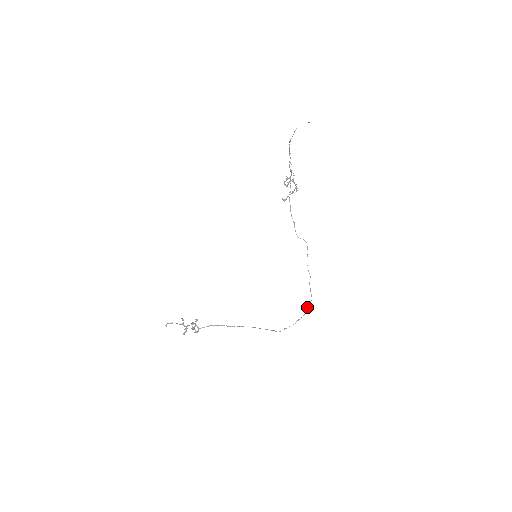
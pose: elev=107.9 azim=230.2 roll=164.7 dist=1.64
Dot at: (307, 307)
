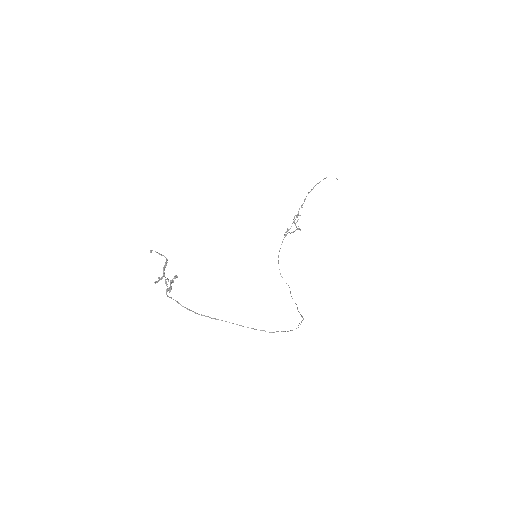
Dot at: (299, 323)
